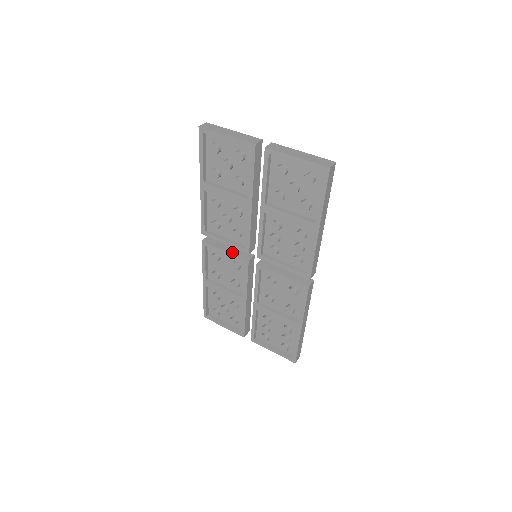
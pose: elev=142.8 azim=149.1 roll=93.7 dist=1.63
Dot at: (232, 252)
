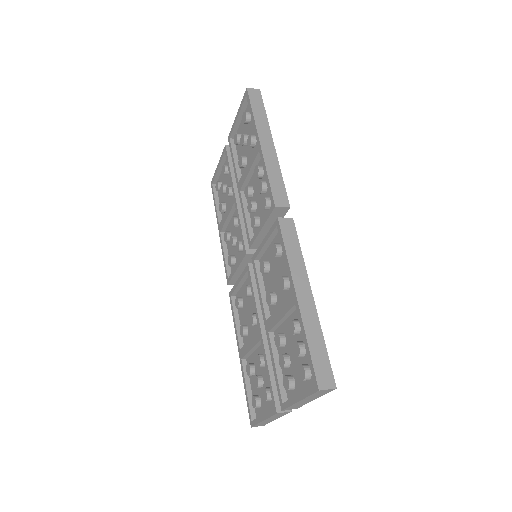
Dot at: occluded
